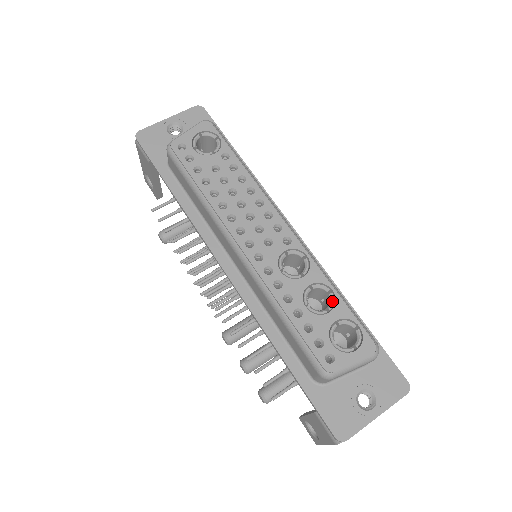
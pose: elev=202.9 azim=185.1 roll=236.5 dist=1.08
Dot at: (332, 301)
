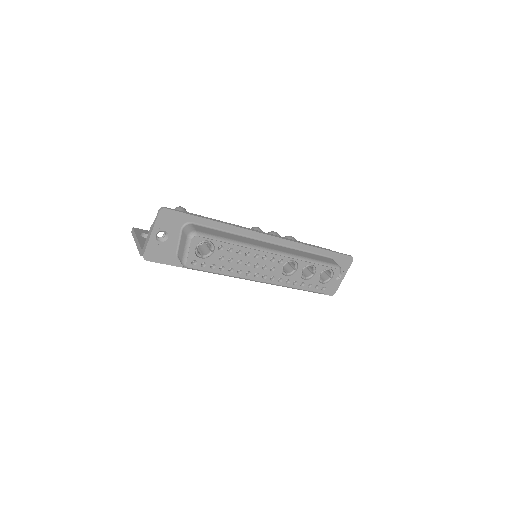
Dot at: (314, 269)
